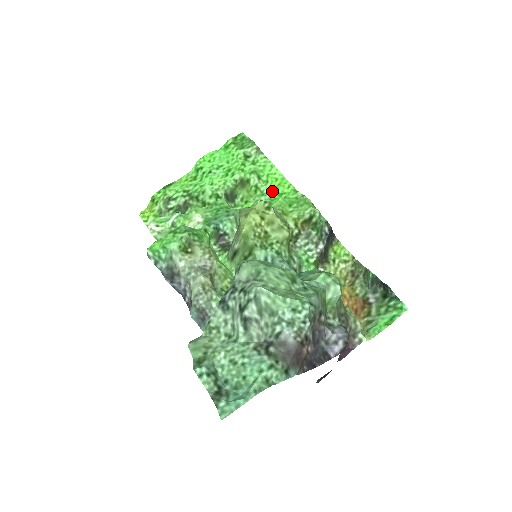
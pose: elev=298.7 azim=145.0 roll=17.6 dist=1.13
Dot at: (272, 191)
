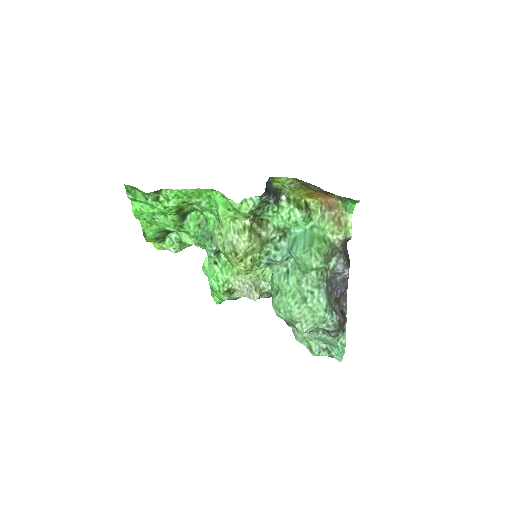
Dot at: (201, 198)
